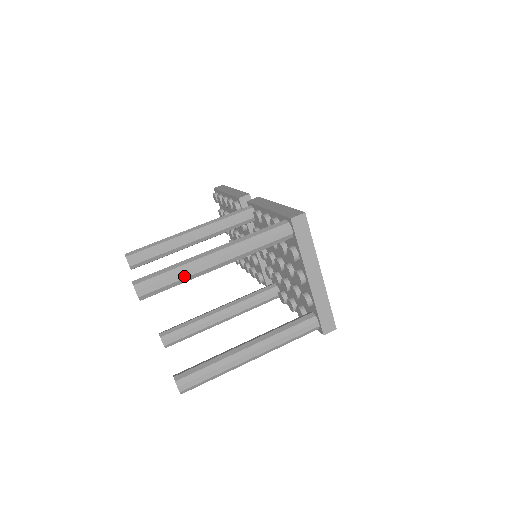
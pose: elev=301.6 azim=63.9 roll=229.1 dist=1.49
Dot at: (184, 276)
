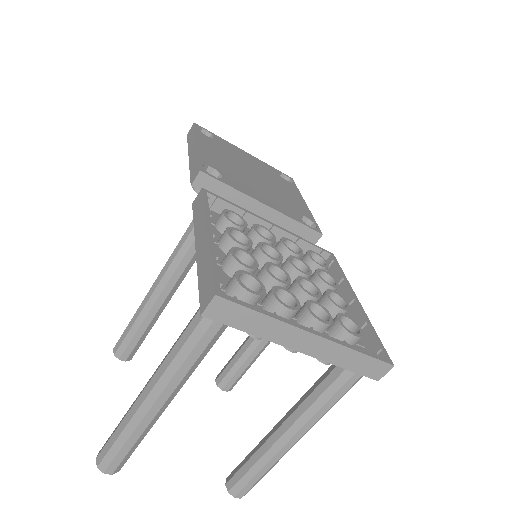
Dot at: (136, 437)
